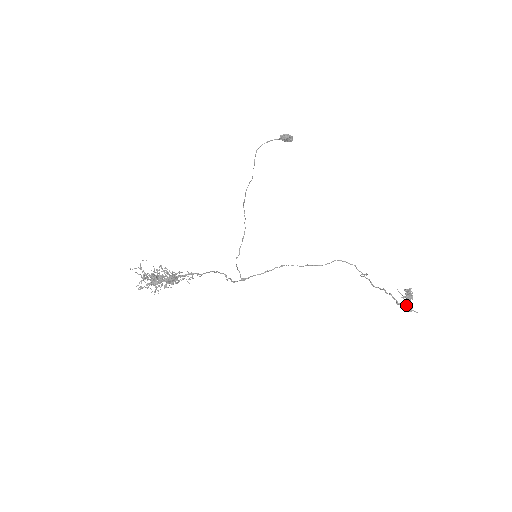
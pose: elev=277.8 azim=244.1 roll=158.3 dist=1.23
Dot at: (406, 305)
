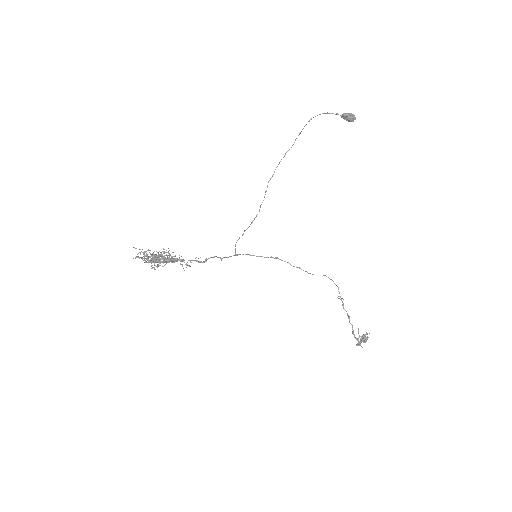
Dot at: (357, 343)
